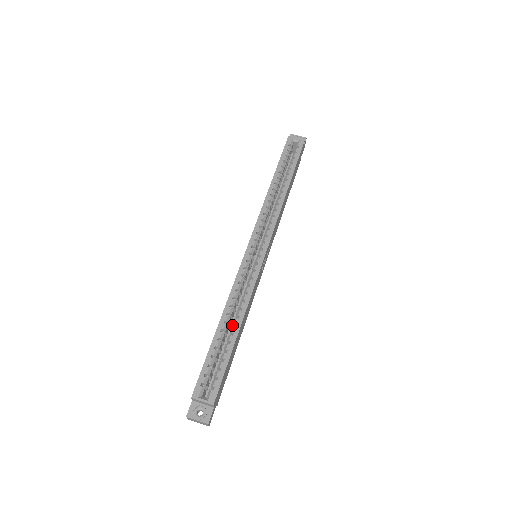
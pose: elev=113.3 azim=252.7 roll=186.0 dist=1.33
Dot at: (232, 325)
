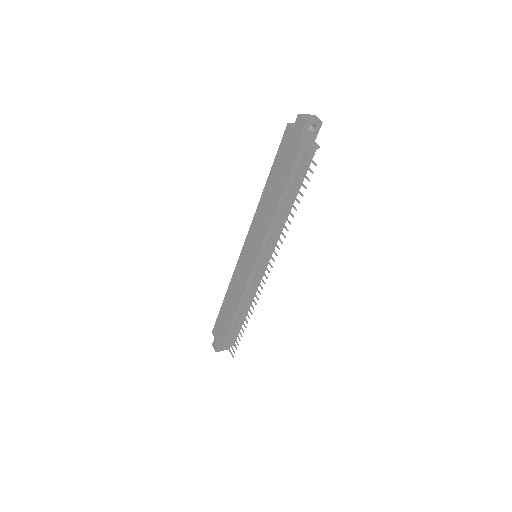
Dot at: occluded
